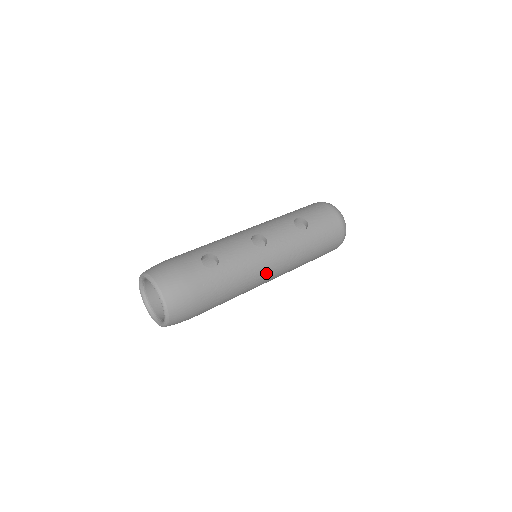
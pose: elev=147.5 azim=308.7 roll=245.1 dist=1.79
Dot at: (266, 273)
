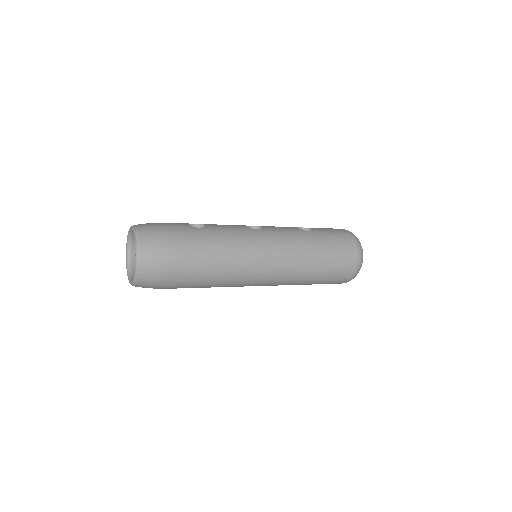
Dot at: (259, 253)
